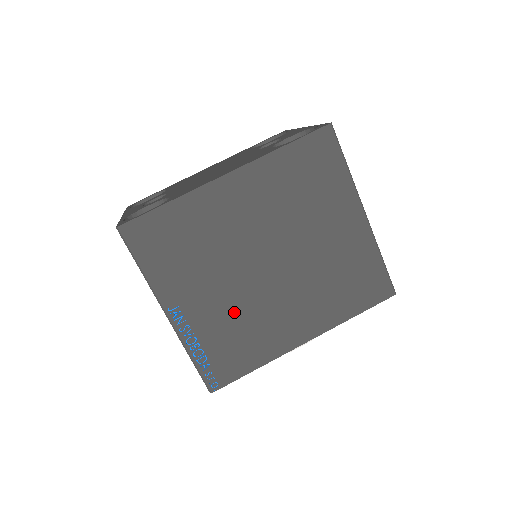
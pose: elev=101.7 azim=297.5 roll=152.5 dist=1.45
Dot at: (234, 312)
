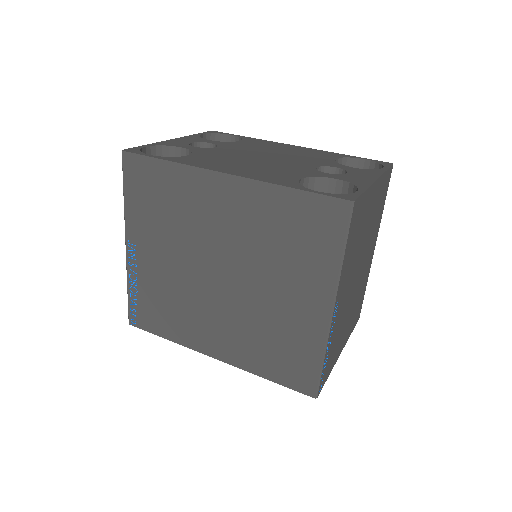
Dot at: (173, 286)
